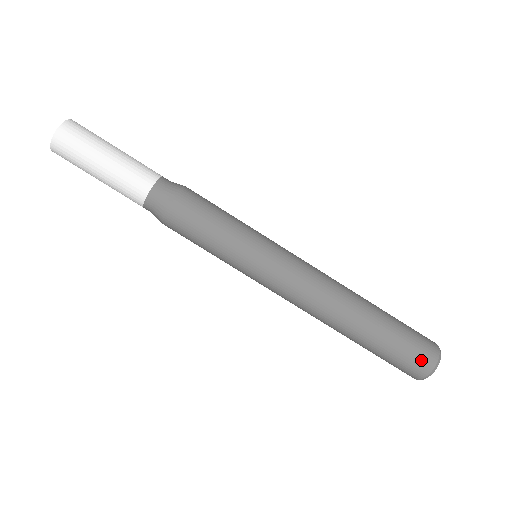
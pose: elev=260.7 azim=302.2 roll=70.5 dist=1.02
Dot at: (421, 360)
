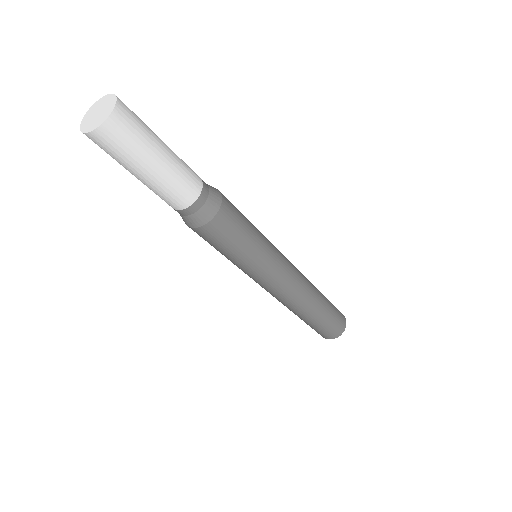
Dot at: (333, 334)
